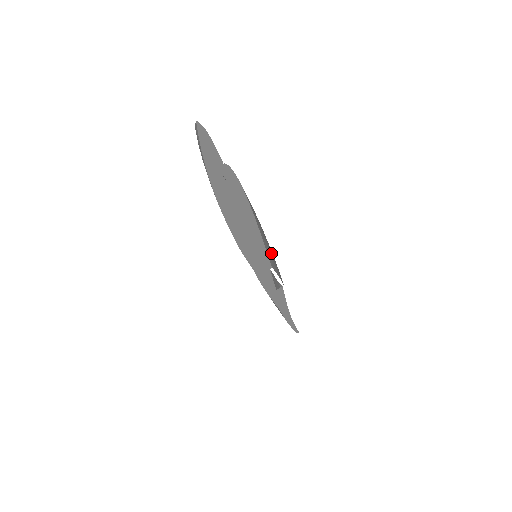
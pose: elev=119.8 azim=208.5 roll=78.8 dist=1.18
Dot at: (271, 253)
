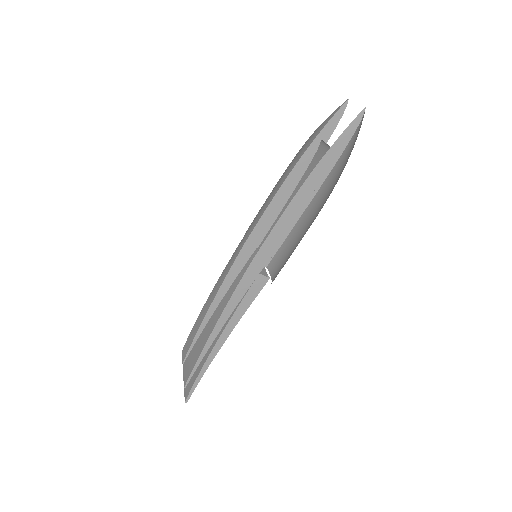
Dot at: (303, 225)
